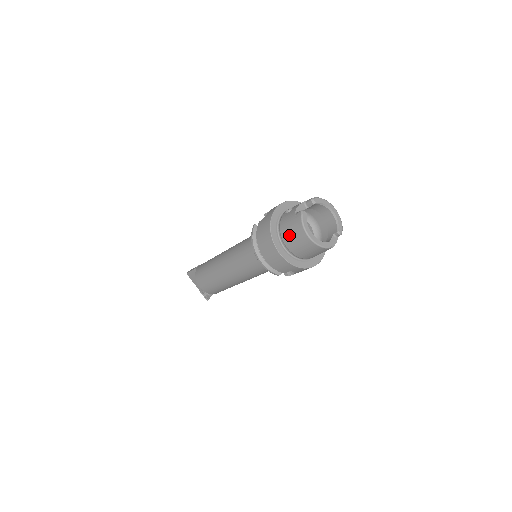
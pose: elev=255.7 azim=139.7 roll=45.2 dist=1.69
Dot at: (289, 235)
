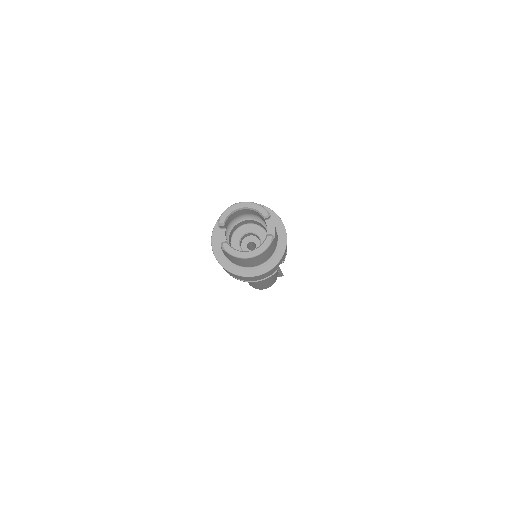
Dot at: (239, 263)
